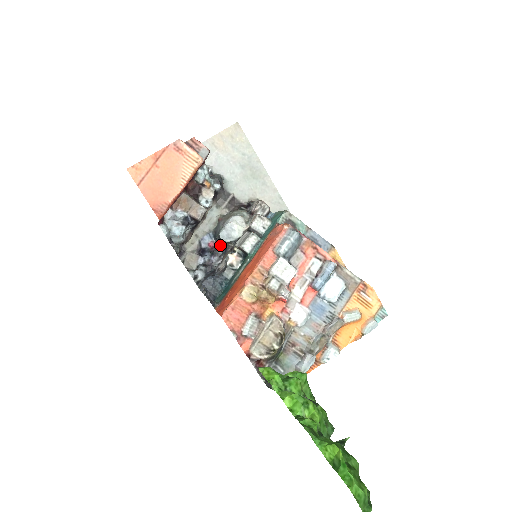
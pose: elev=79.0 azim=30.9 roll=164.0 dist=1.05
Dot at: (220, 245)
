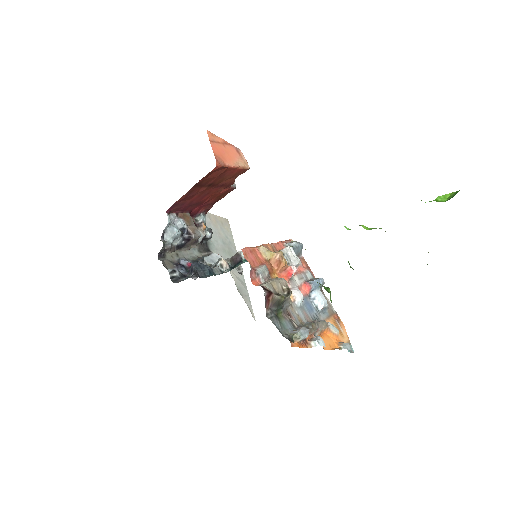
Dot at: occluded
